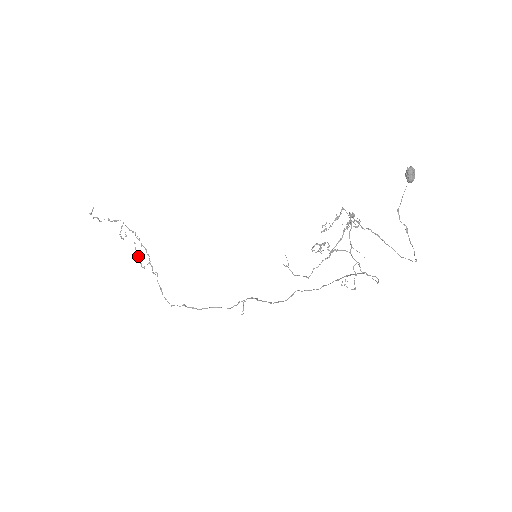
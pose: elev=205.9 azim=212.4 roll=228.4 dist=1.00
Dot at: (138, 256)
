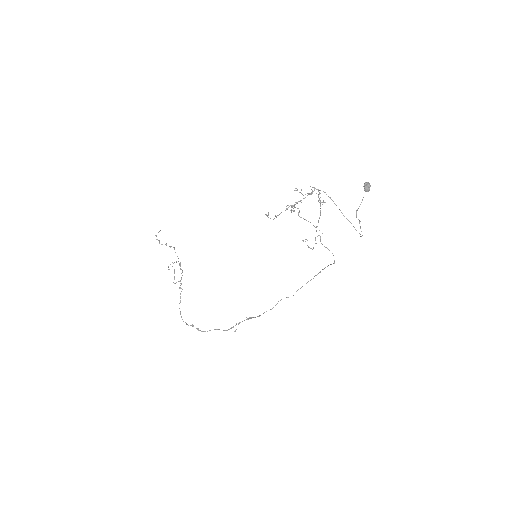
Dot at: occluded
